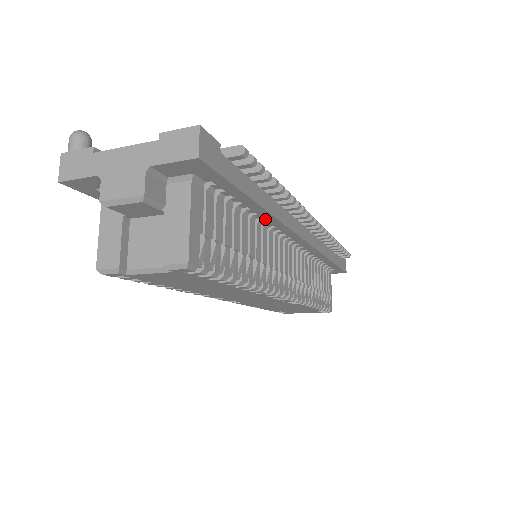
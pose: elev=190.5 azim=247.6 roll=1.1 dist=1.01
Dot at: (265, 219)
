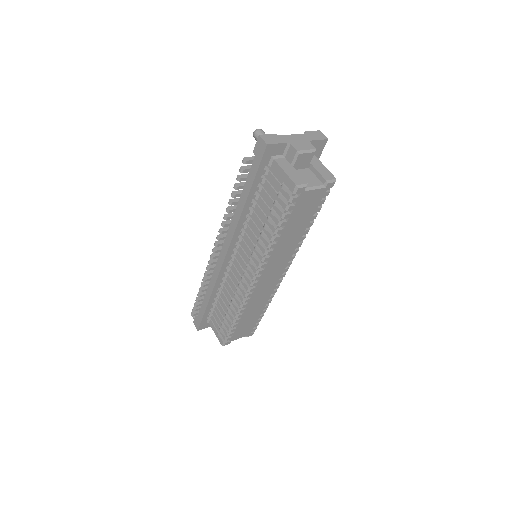
Dot at: occluded
